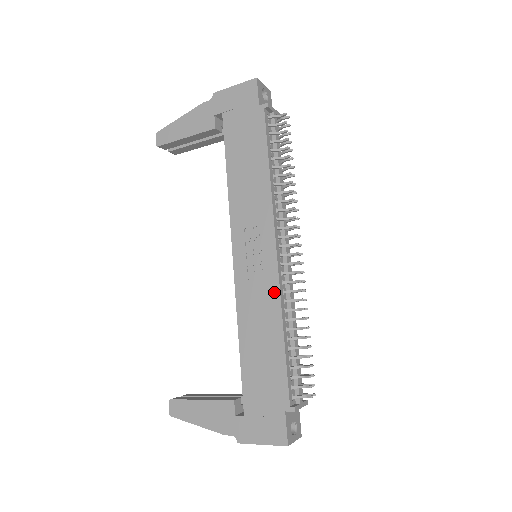
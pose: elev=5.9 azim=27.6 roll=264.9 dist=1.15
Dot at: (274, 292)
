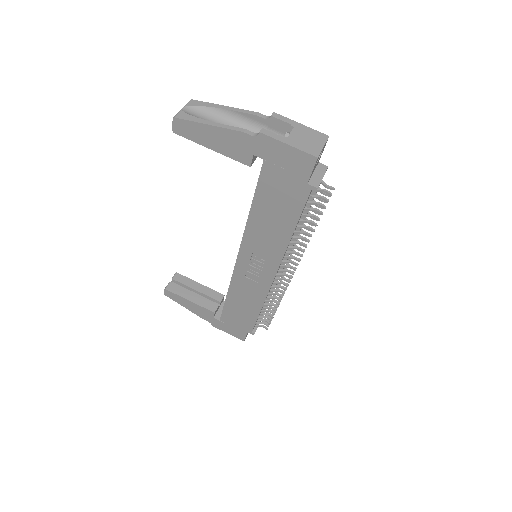
Dot at: (263, 293)
